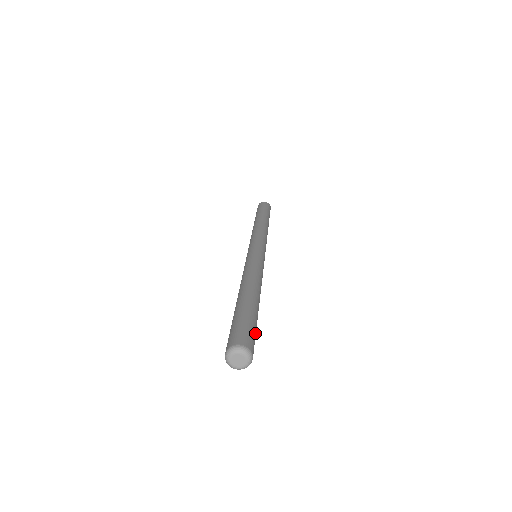
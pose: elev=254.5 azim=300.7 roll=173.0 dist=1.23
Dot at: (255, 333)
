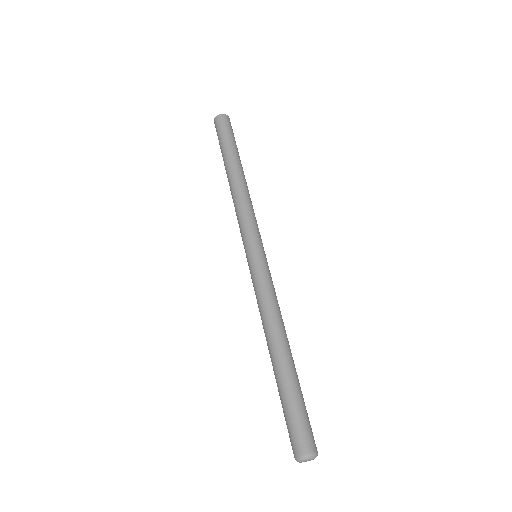
Dot at: occluded
